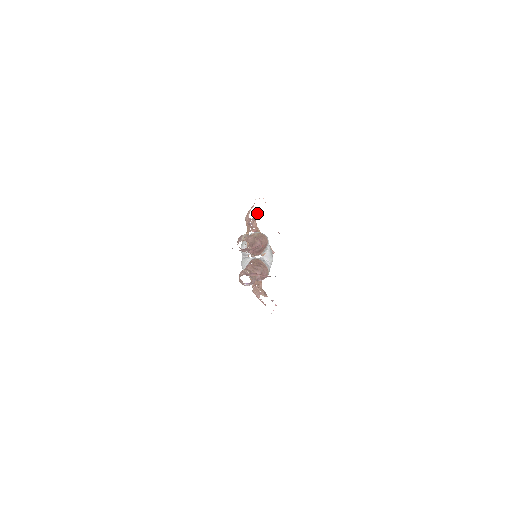
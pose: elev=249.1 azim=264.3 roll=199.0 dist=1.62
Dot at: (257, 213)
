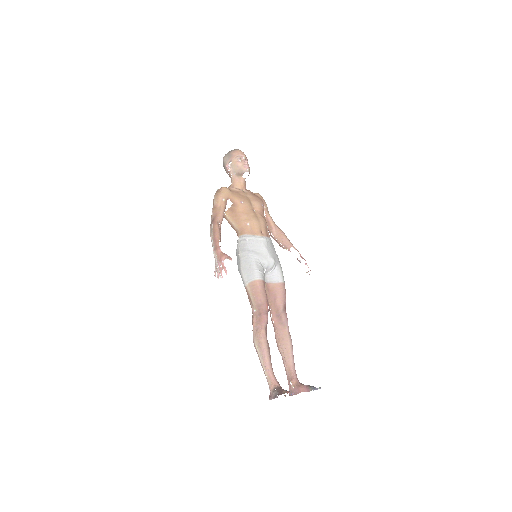
Dot at: (220, 239)
